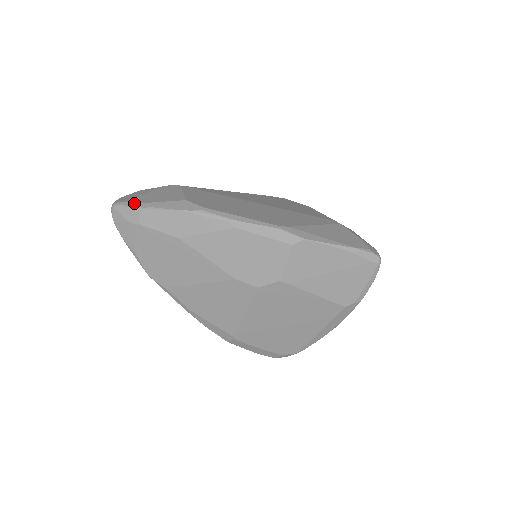
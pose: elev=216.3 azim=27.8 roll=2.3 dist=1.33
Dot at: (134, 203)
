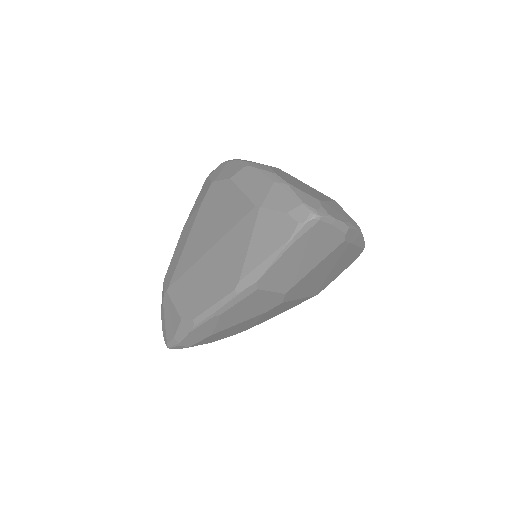
Dot at: (171, 343)
